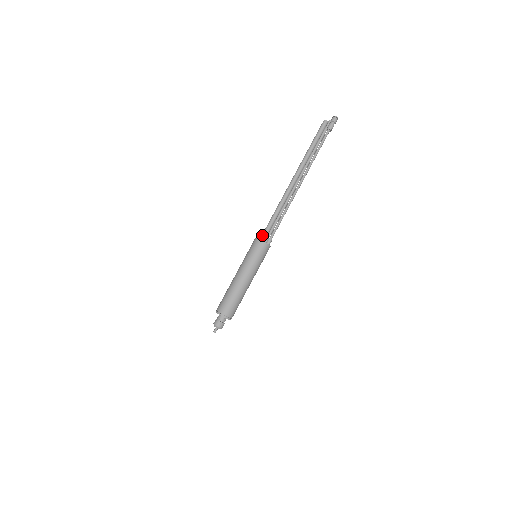
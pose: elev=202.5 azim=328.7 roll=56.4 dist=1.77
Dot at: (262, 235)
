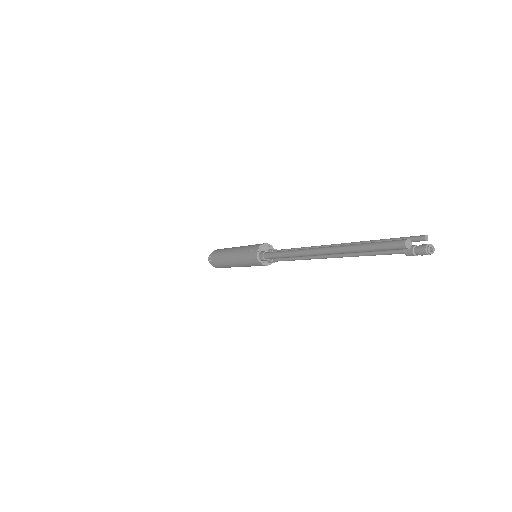
Dot at: (262, 257)
